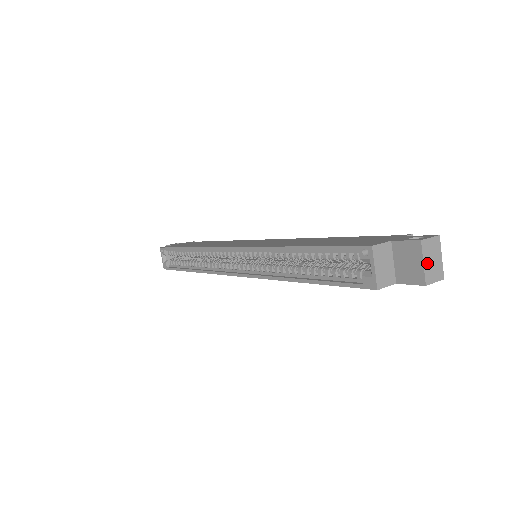
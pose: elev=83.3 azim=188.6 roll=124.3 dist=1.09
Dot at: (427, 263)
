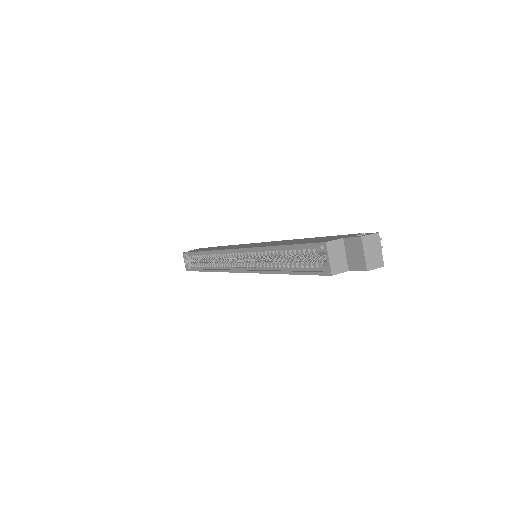
Dot at: (368, 254)
